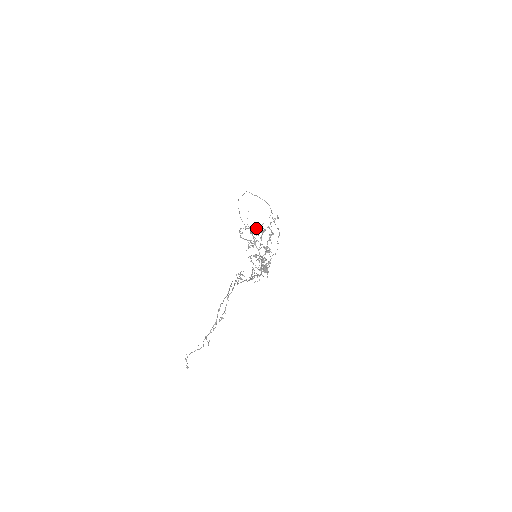
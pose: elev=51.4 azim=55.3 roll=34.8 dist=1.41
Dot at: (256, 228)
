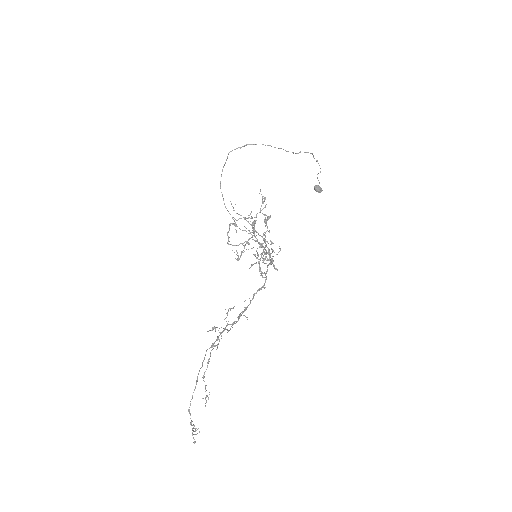
Dot at: (246, 218)
